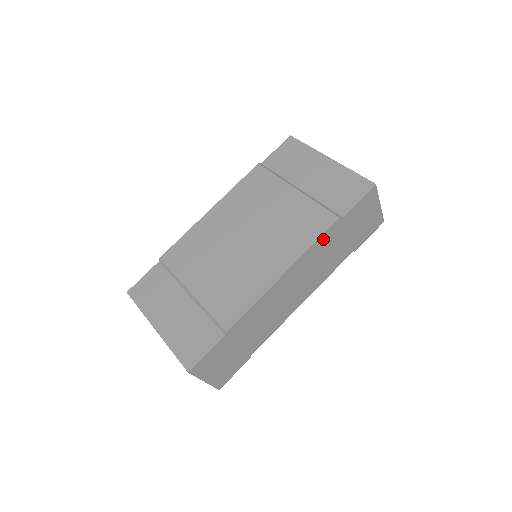
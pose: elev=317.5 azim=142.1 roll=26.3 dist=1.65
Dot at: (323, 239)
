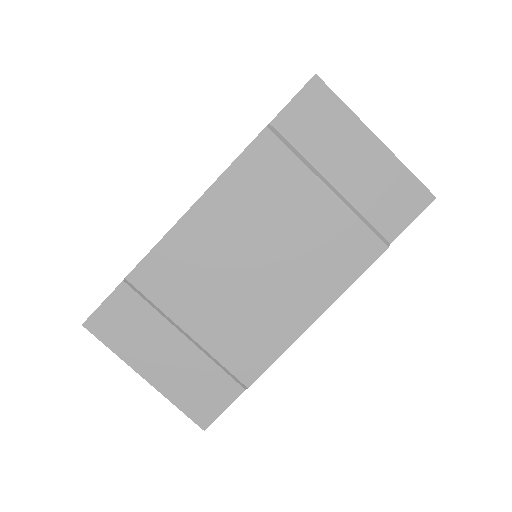
Dot at: occluded
